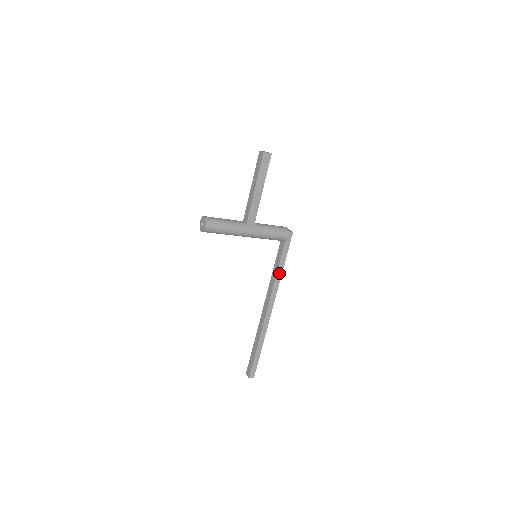
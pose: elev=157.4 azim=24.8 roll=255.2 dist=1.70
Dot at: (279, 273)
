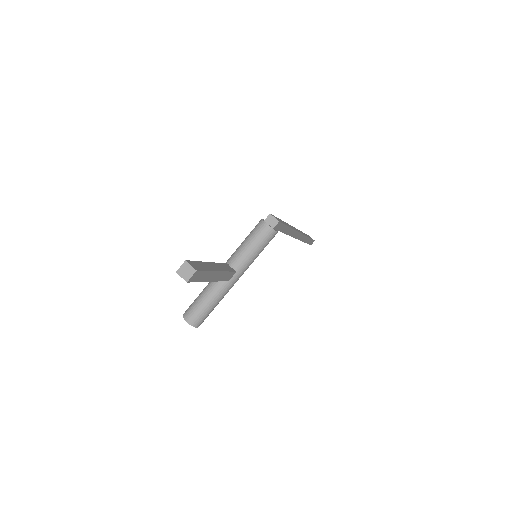
Dot at: (289, 231)
